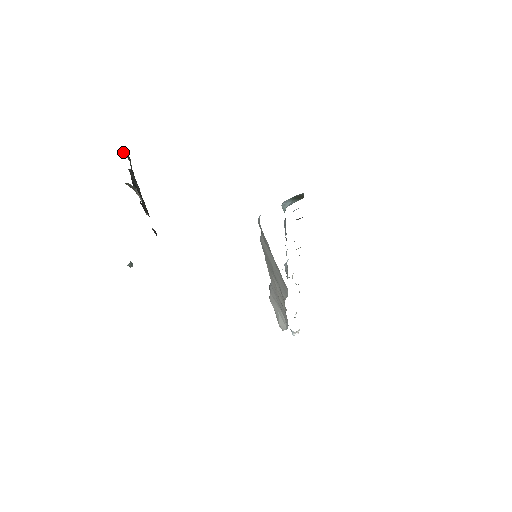
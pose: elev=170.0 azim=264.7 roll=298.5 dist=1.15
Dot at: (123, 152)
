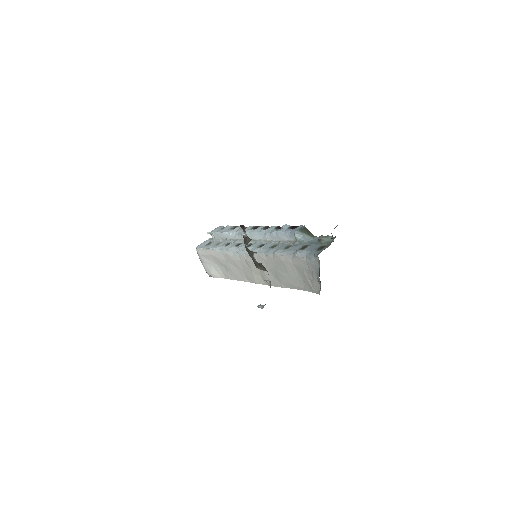
Dot at: occluded
